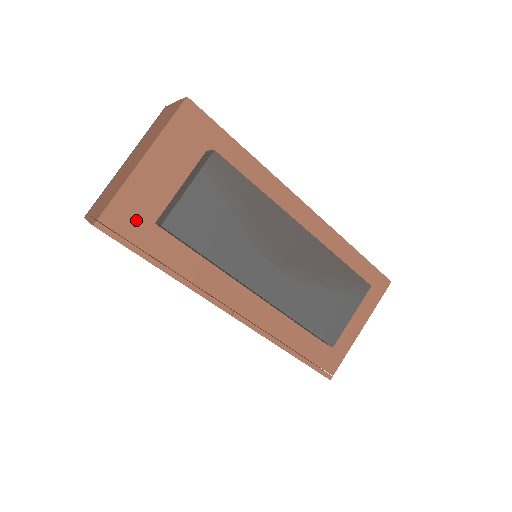
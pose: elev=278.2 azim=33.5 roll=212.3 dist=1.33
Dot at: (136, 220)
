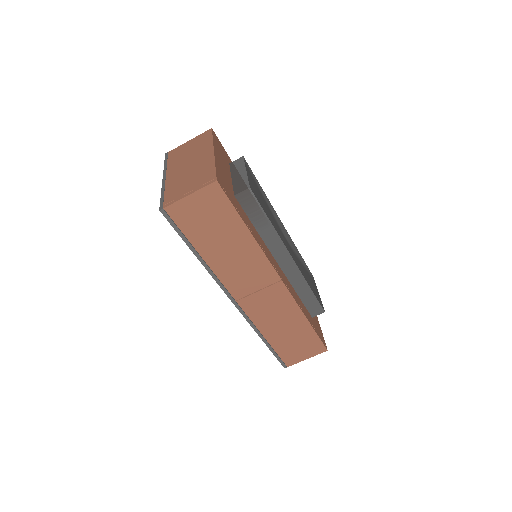
Dot at: (228, 188)
